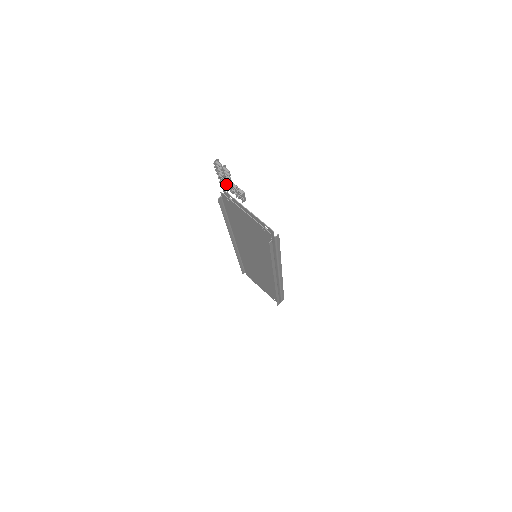
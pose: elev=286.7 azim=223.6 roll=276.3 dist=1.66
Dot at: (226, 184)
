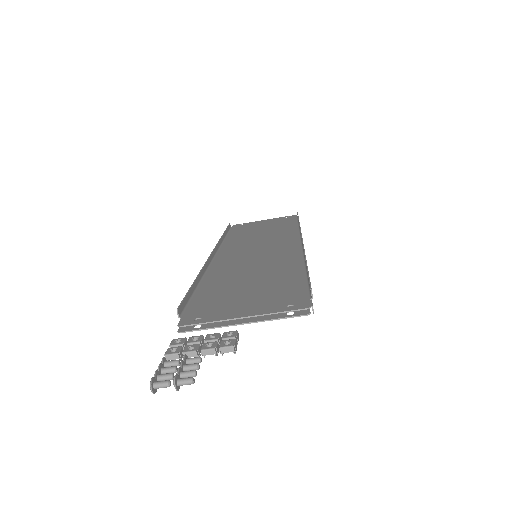
Dot at: occluded
